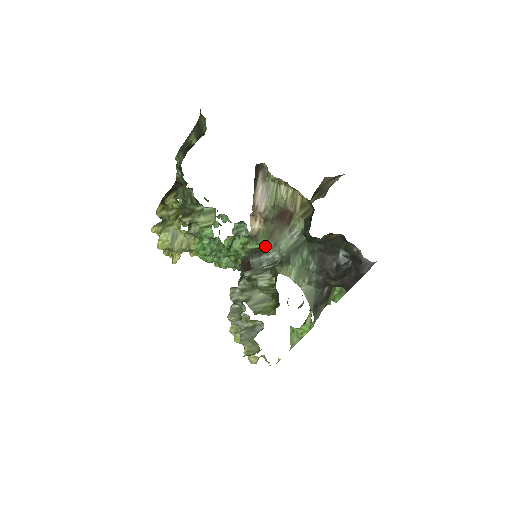
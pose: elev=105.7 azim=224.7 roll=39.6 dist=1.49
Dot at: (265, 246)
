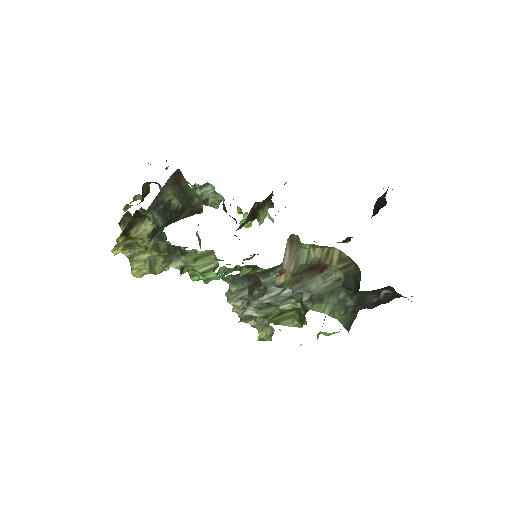
Dot at: (289, 286)
